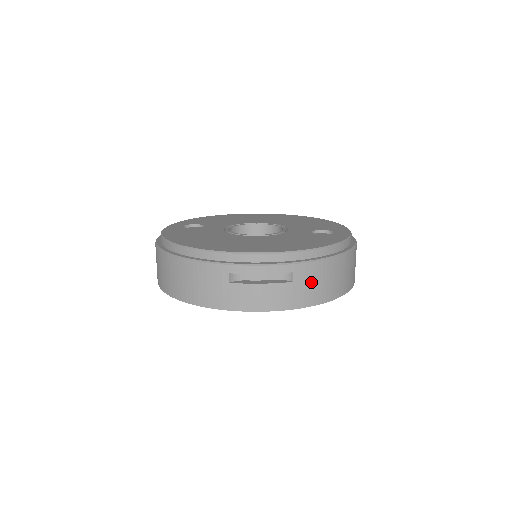
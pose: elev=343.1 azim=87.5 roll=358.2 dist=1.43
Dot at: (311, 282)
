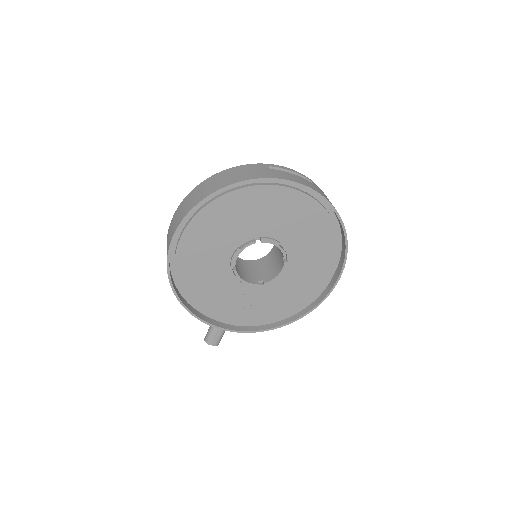
Dot at: occluded
